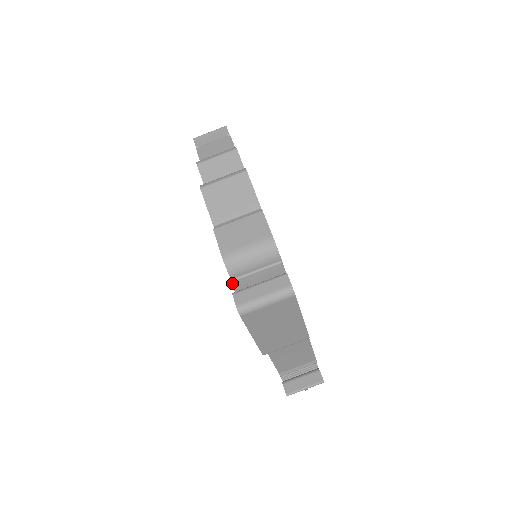
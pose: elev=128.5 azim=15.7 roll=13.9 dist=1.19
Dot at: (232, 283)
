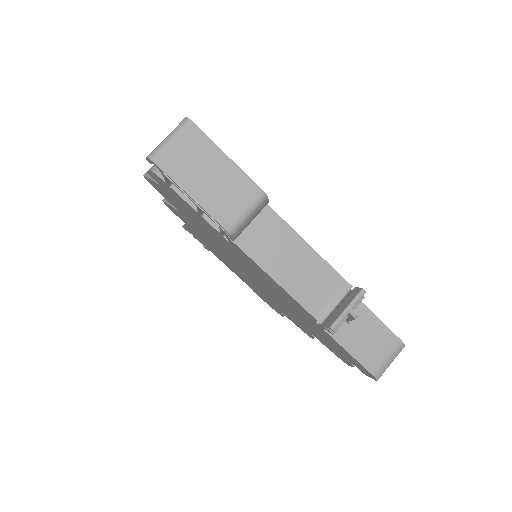
Dot at: (165, 182)
